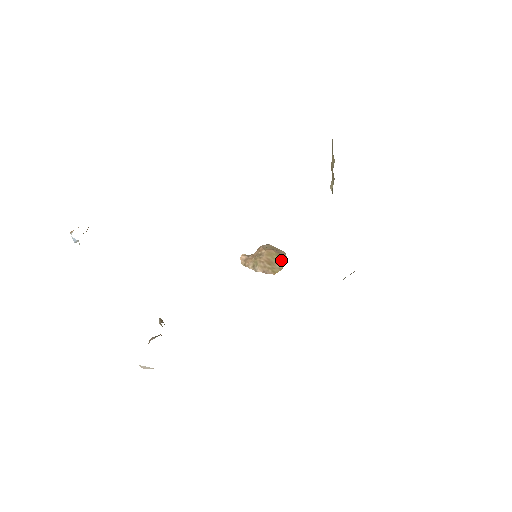
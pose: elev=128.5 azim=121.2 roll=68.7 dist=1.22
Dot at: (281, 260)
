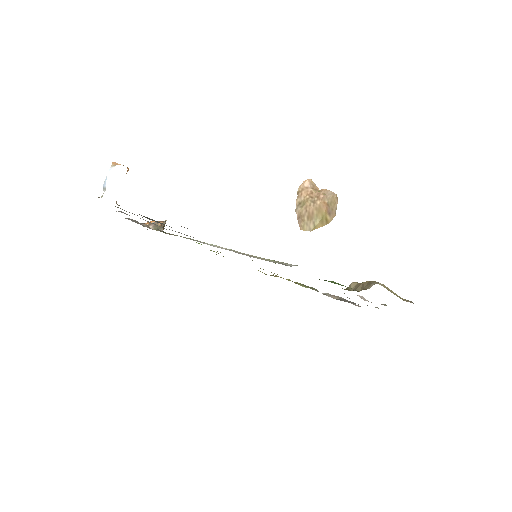
Dot at: (321, 223)
